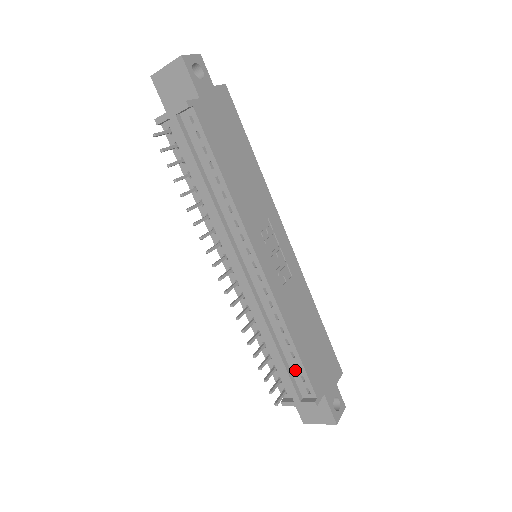
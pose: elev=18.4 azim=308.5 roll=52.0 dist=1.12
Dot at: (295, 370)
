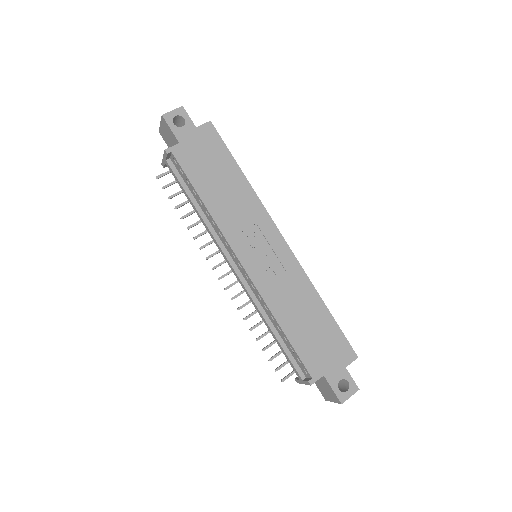
Dot at: (292, 352)
